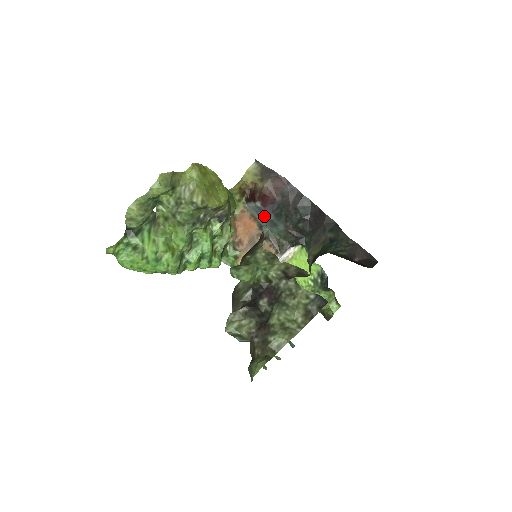
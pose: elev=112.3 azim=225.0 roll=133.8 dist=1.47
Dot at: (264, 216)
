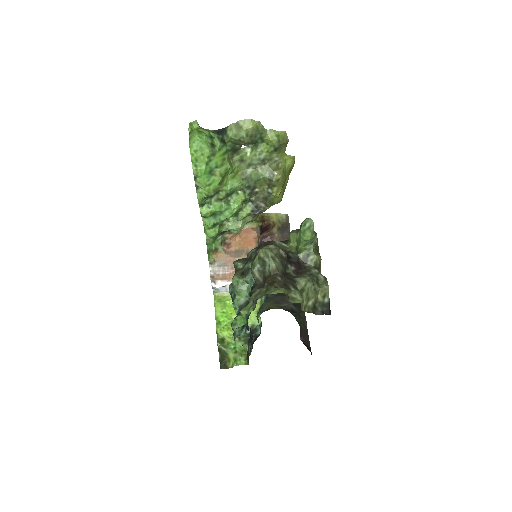
Dot at: occluded
